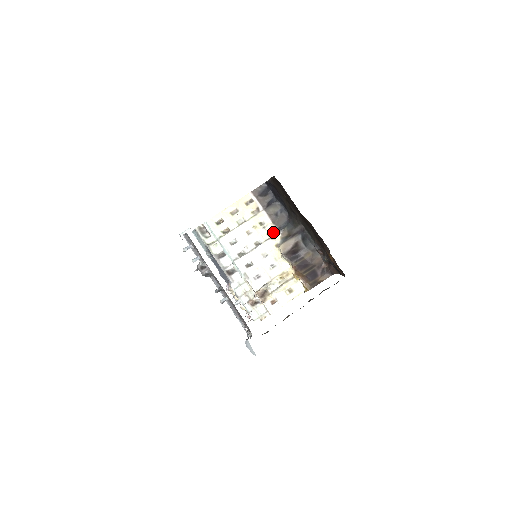
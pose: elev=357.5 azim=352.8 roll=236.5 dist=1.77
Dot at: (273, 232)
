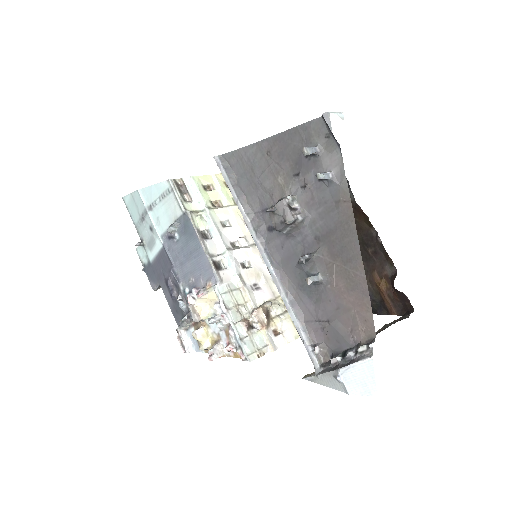
Dot at: occluded
